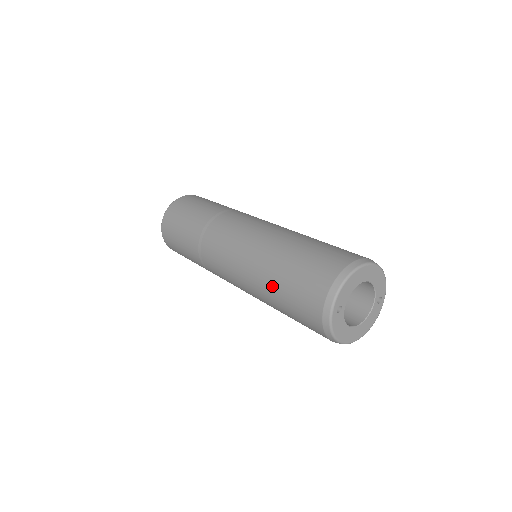
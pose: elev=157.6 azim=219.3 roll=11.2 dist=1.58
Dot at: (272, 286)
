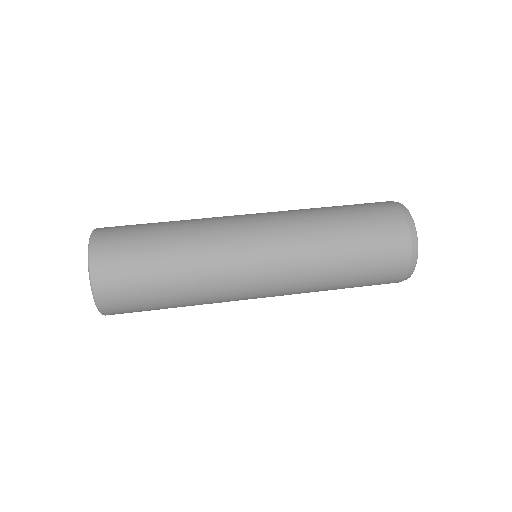
Dot at: (341, 282)
